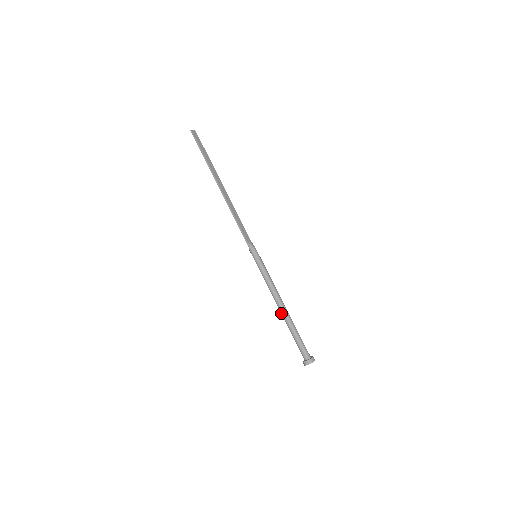
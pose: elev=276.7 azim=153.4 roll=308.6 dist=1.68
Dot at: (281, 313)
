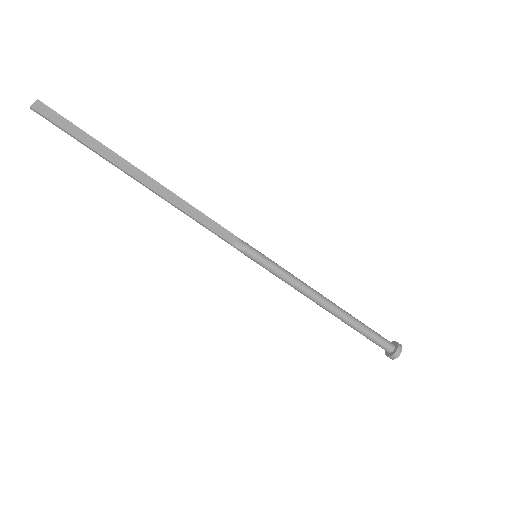
Dot at: occluded
